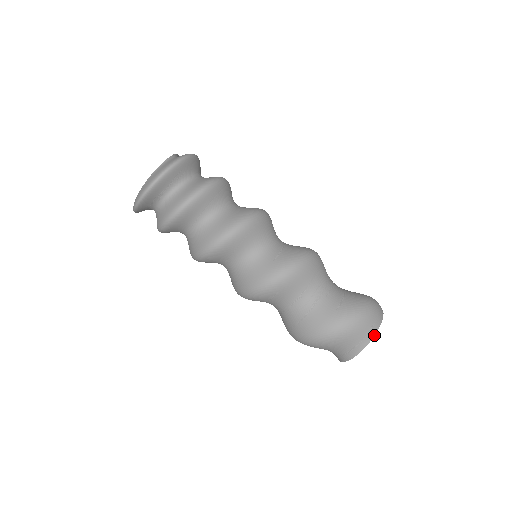
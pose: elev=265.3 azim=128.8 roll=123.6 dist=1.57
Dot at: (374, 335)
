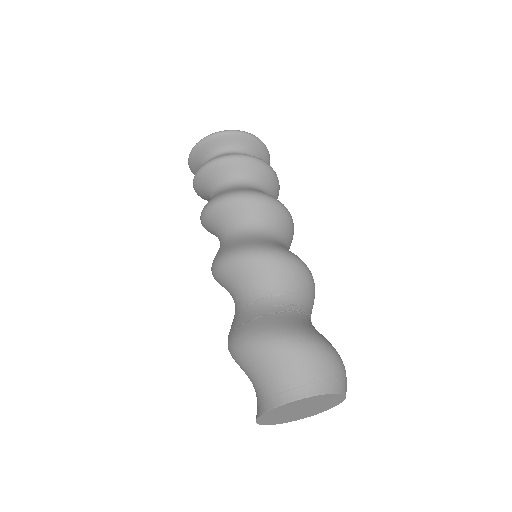
Dot at: (331, 392)
